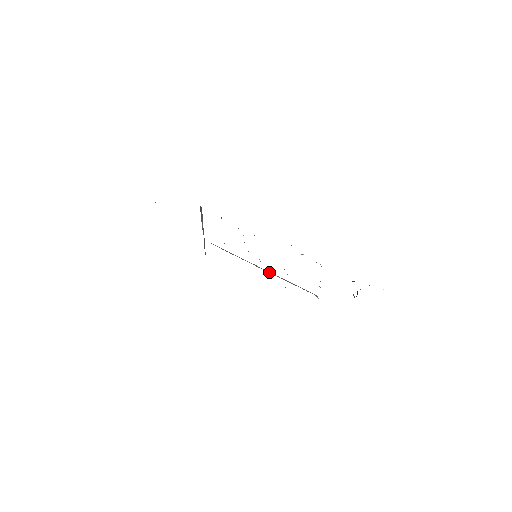
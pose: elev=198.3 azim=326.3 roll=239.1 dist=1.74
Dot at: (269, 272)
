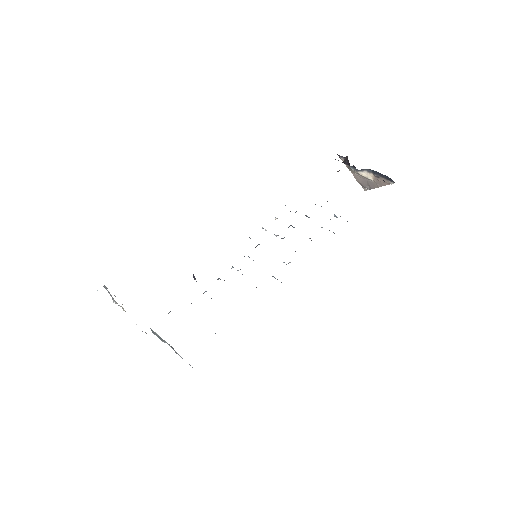
Dot at: occluded
